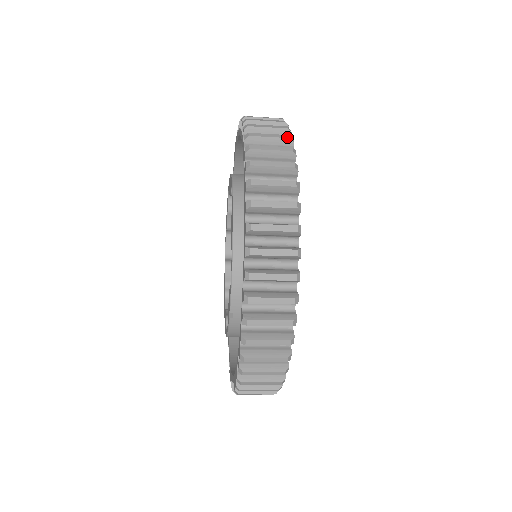
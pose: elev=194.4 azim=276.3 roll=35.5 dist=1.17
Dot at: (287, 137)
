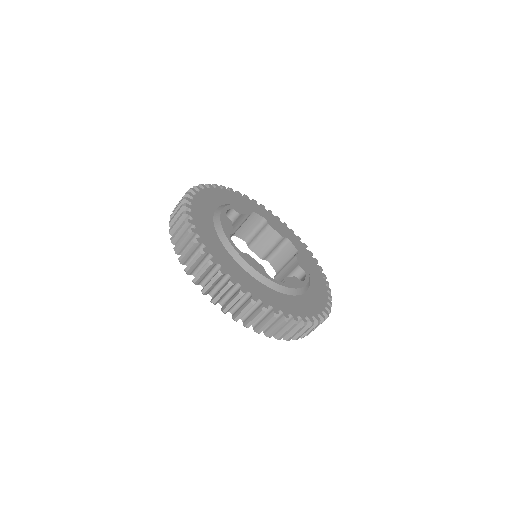
Dot at: occluded
